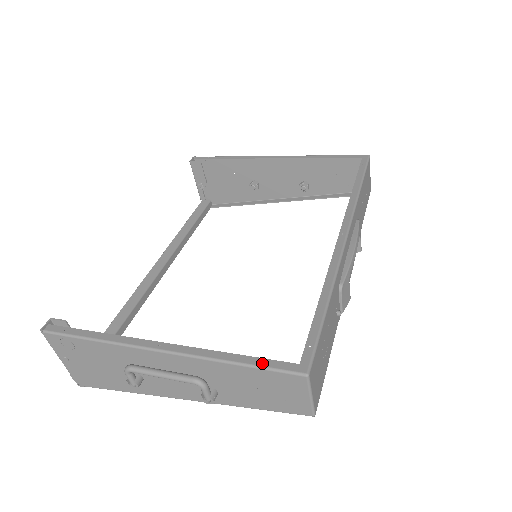
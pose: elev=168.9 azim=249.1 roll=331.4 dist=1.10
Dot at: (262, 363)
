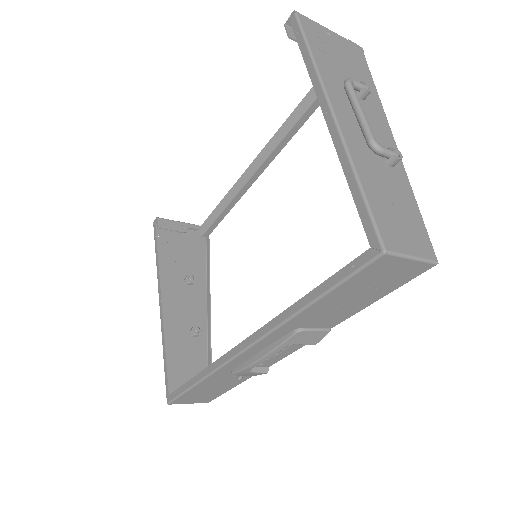
Dot at: (165, 372)
